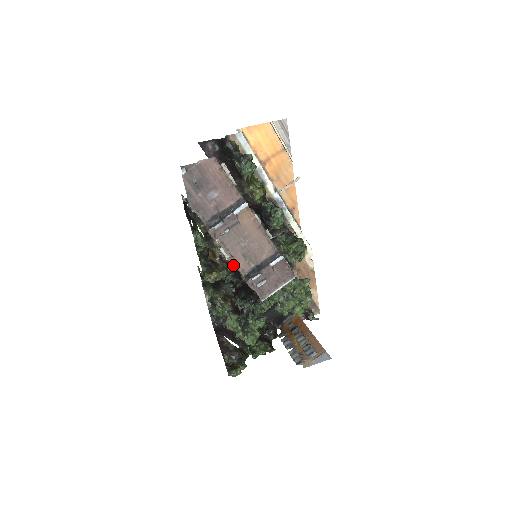
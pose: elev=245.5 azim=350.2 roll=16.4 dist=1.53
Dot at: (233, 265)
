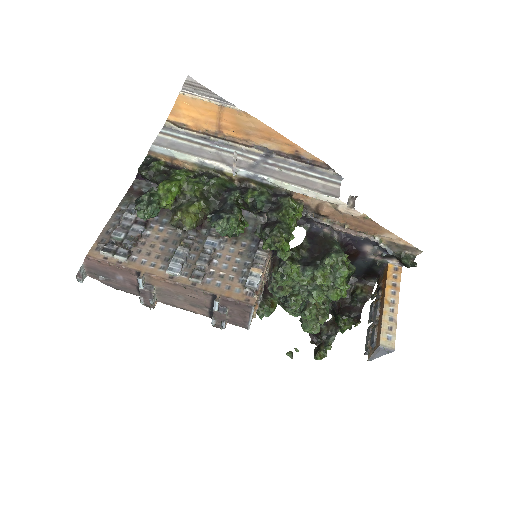
Dot at: occluded
